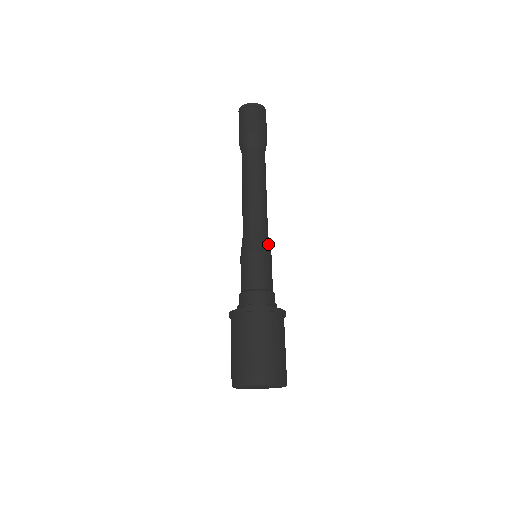
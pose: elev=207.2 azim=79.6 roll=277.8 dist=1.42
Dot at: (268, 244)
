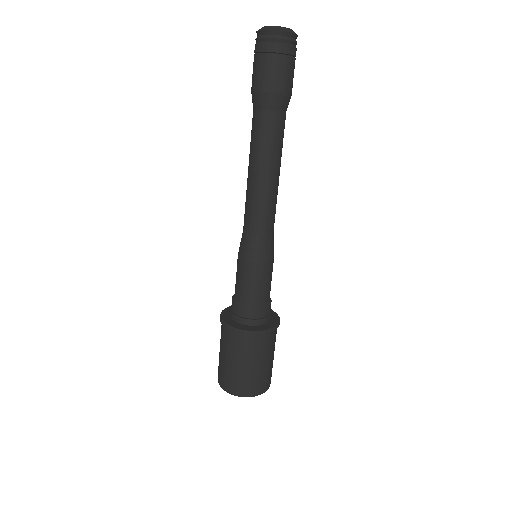
Dot at: (273, 248)
